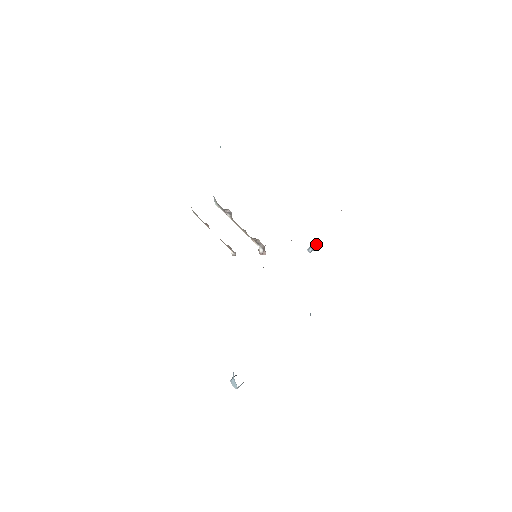
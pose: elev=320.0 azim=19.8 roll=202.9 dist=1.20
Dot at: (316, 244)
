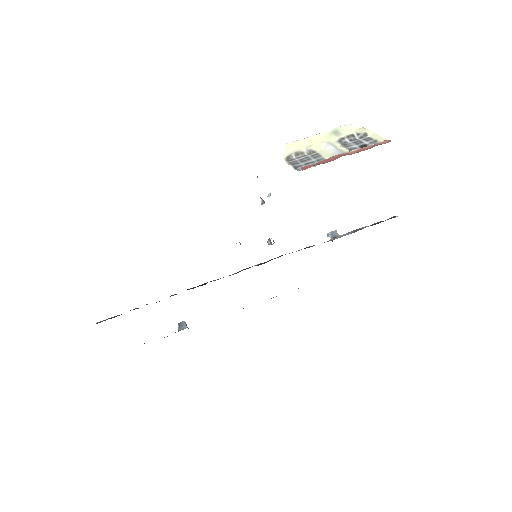
Dot at: occluded
